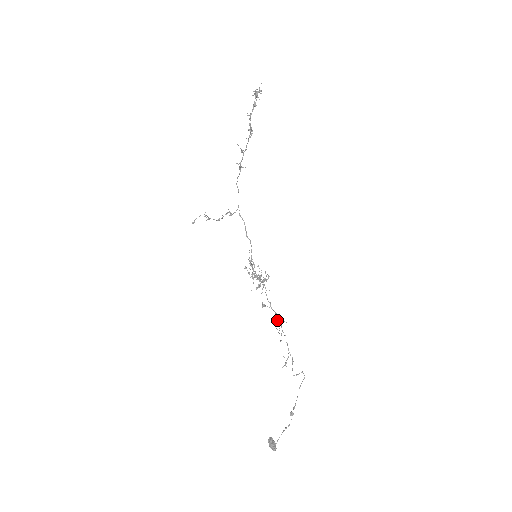
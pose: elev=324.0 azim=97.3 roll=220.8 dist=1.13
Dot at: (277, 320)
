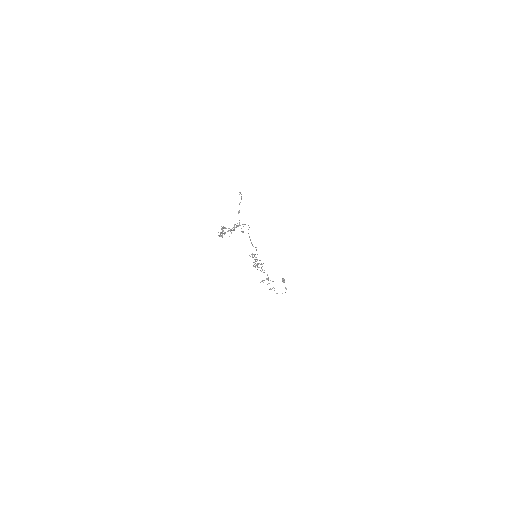
Dot at: (266, 279)
